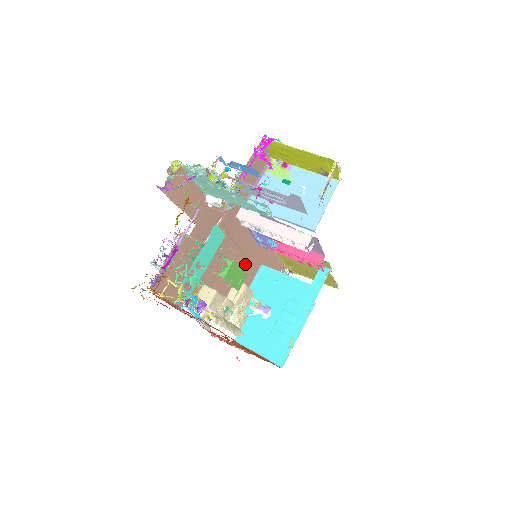
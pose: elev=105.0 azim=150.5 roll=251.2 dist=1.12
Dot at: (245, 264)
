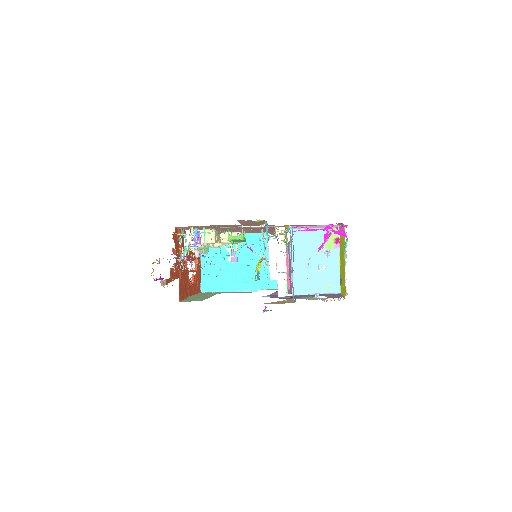
Dot at: occluded
